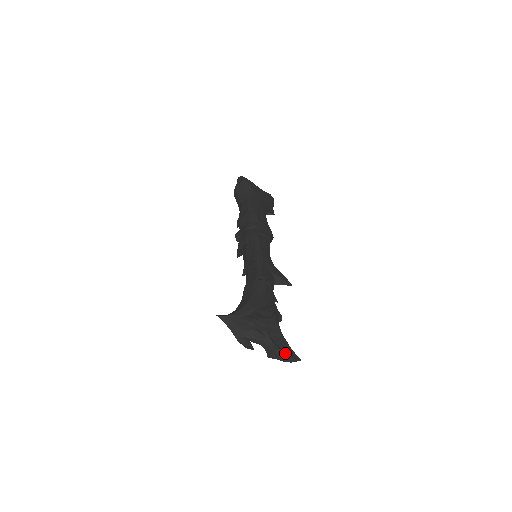
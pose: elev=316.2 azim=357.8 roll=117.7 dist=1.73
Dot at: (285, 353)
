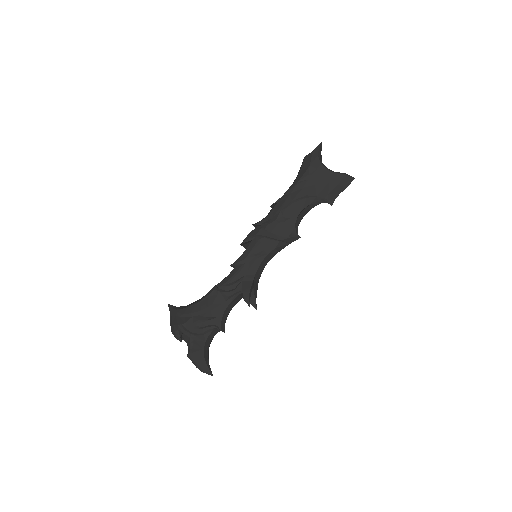
Dot at: (195, 363)
